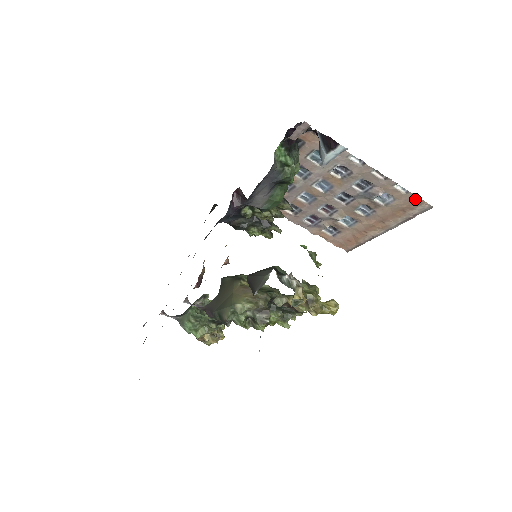
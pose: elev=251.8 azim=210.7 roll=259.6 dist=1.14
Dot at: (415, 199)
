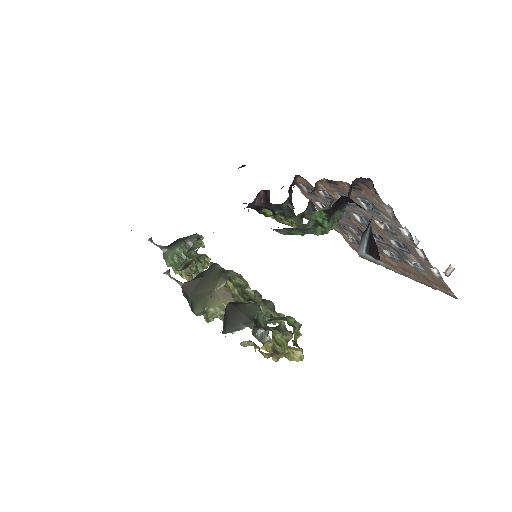
Dot at: (444, 285)
